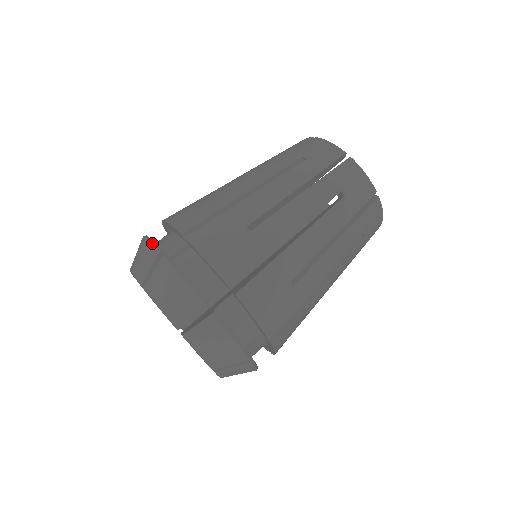
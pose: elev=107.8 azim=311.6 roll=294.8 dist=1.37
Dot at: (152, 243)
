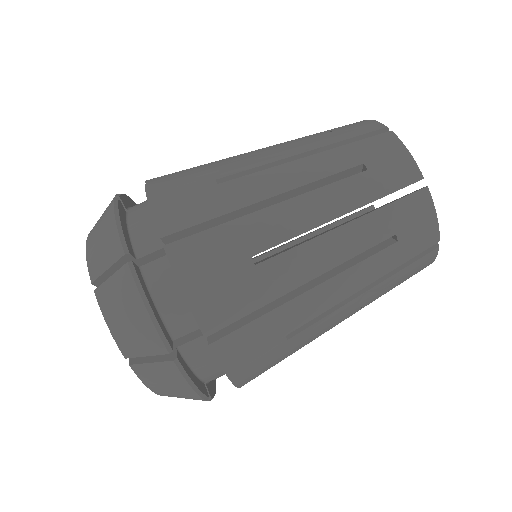
Dot at: (119, 232)
